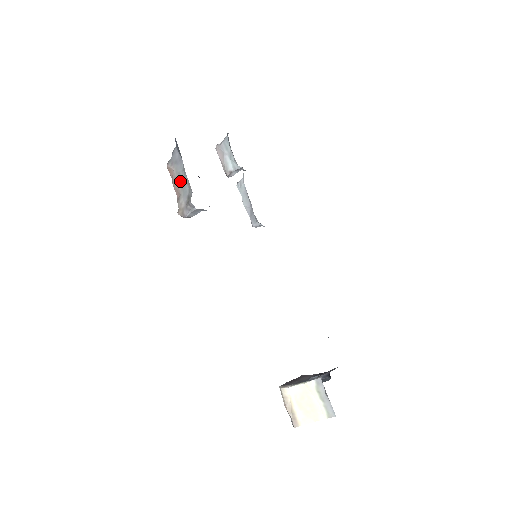
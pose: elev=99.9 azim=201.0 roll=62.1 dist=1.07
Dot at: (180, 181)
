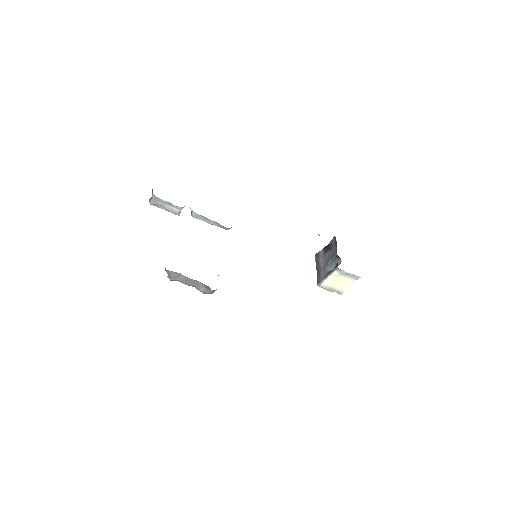
Dot at: (190, 282)
